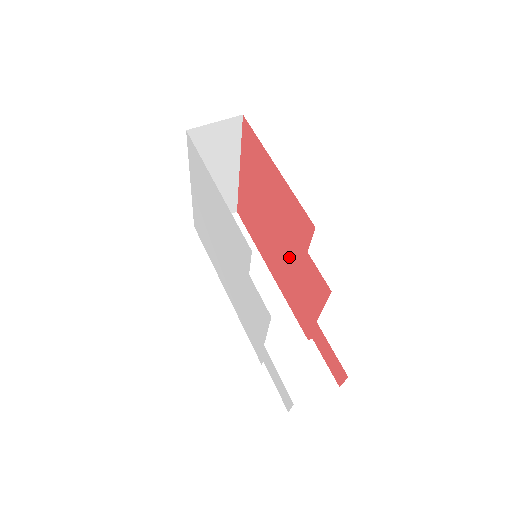
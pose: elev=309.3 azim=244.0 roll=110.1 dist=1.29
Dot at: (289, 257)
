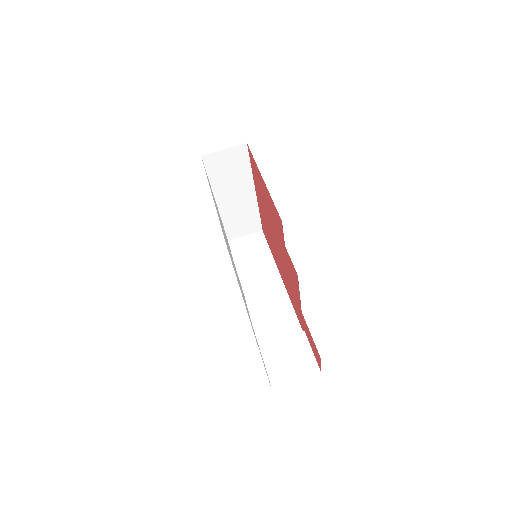
Dot at: (282, 257)
